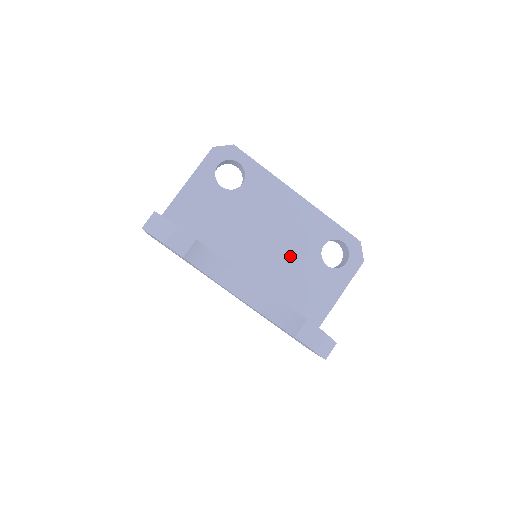
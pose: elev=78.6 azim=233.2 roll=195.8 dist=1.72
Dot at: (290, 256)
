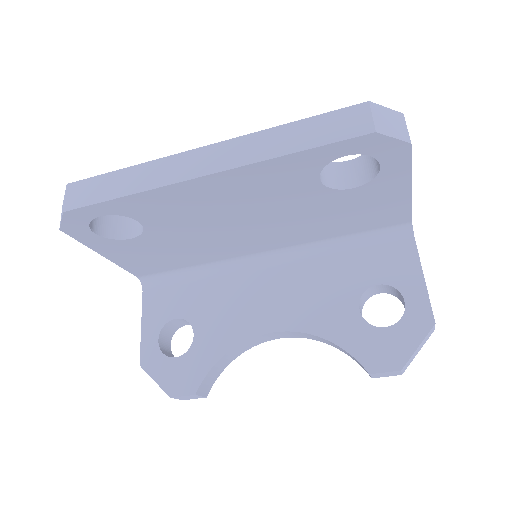
Dot at: (291, 216)
